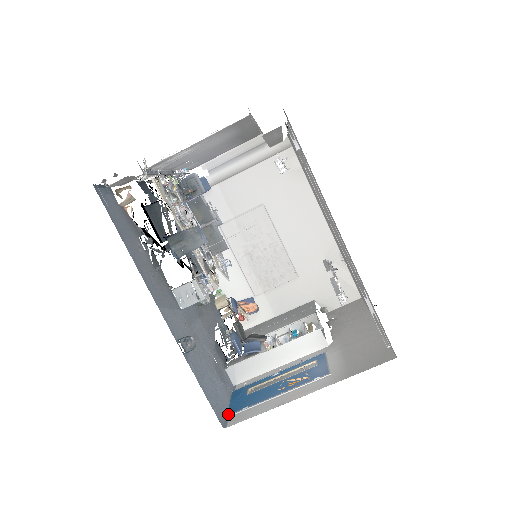
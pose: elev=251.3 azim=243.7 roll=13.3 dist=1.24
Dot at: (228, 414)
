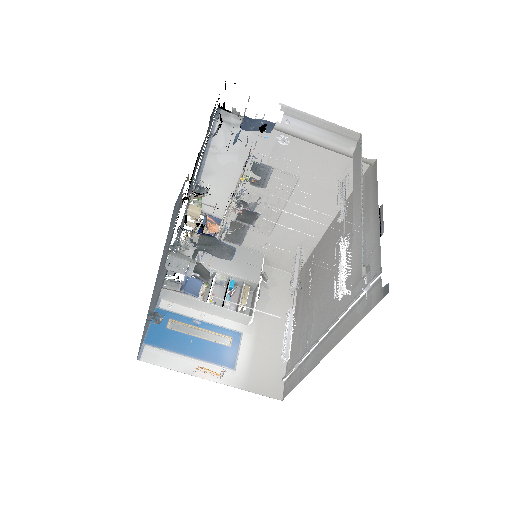
Dot at: (145, 342)
